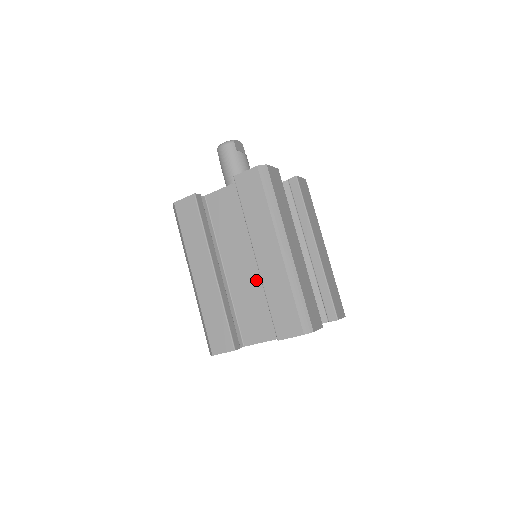
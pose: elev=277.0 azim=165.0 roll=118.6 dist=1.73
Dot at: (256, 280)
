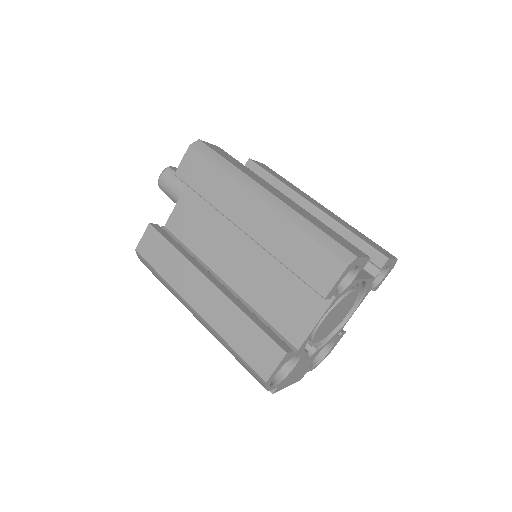
Dot at: (263, 263)
